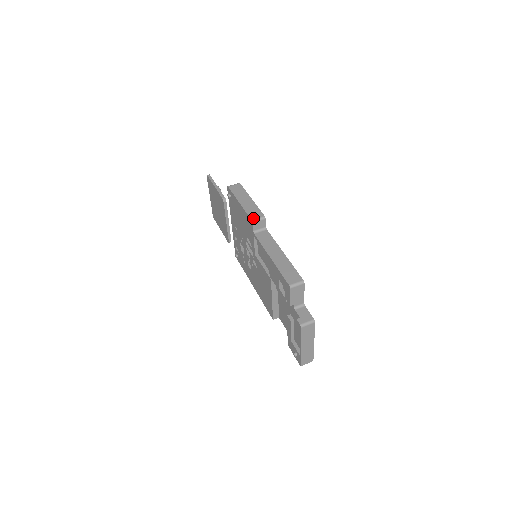
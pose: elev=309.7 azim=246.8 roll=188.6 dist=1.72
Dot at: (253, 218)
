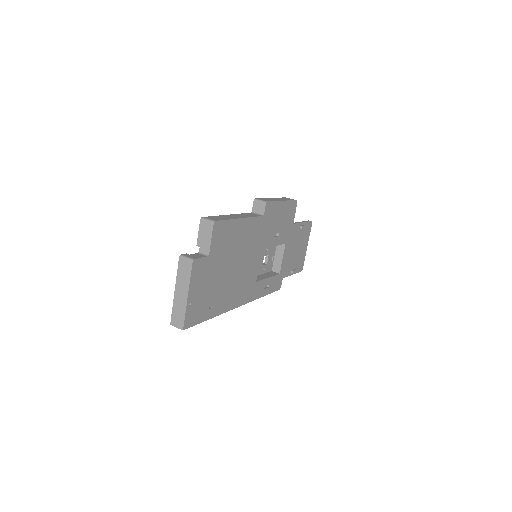
Dot at: (258, 199)
